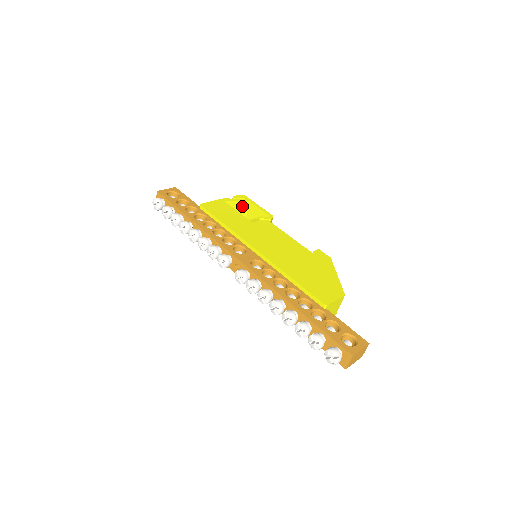
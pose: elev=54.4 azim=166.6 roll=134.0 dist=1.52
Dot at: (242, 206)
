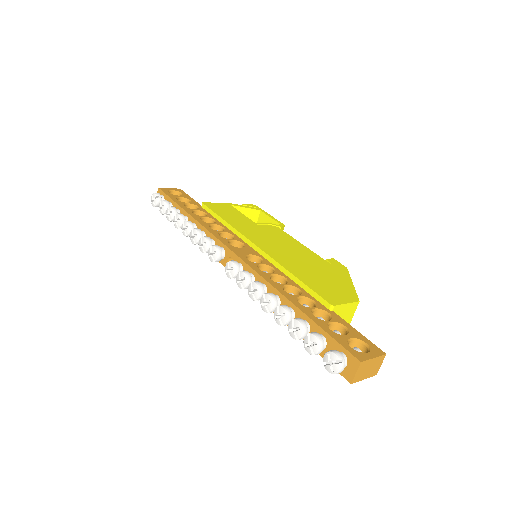
Dot at: (251, 215)
